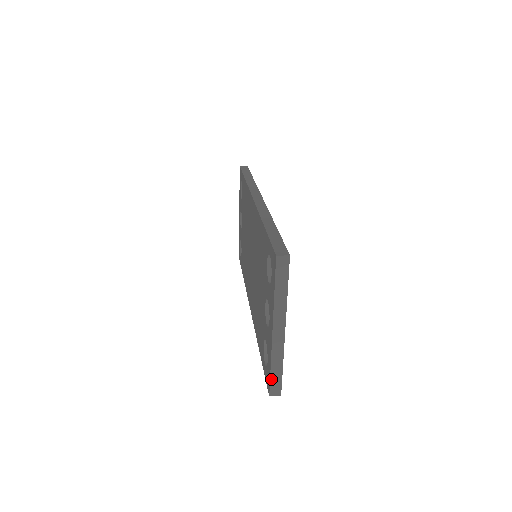
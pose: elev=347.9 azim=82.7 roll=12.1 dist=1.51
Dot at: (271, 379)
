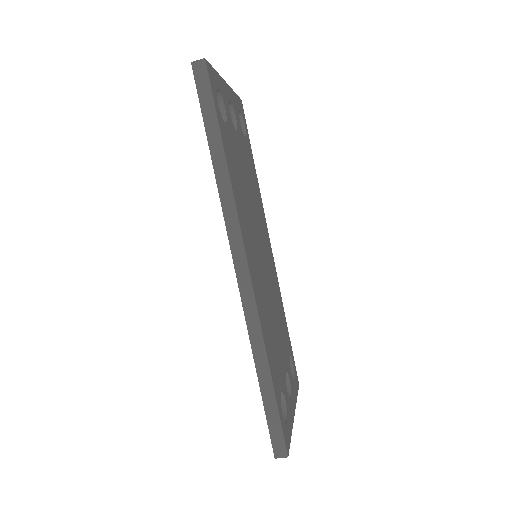
Dot at: occluded
